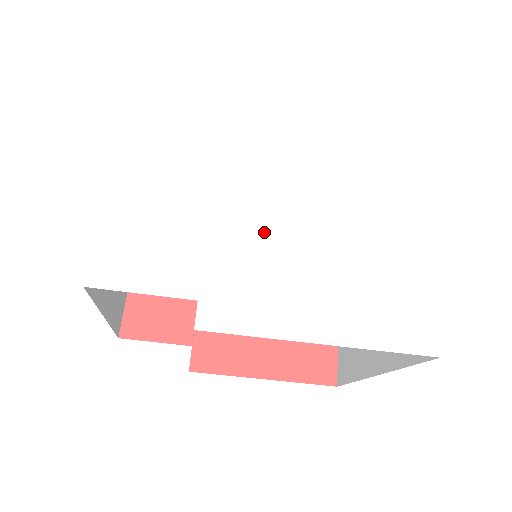
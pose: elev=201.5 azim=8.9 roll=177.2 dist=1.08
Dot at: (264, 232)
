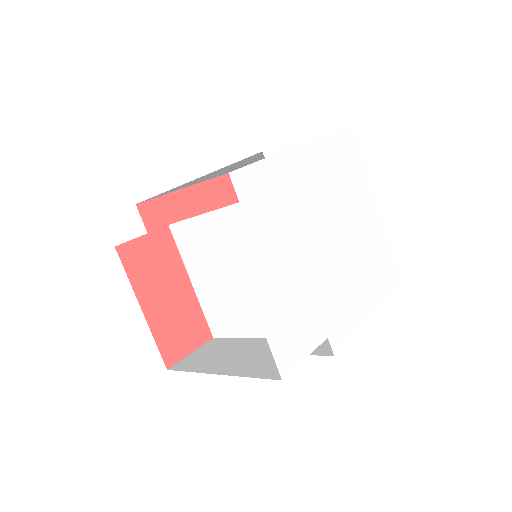
Dot at: (331, 267)
